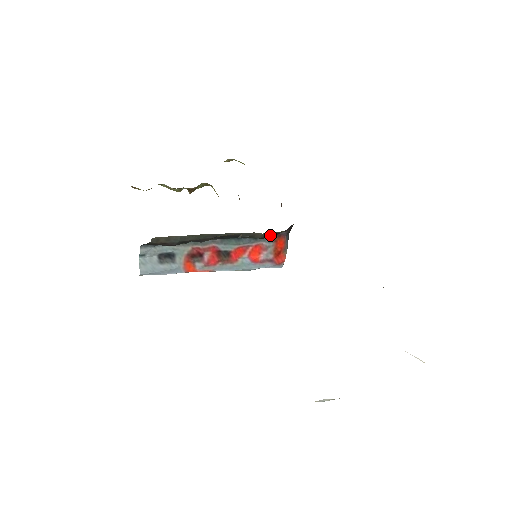
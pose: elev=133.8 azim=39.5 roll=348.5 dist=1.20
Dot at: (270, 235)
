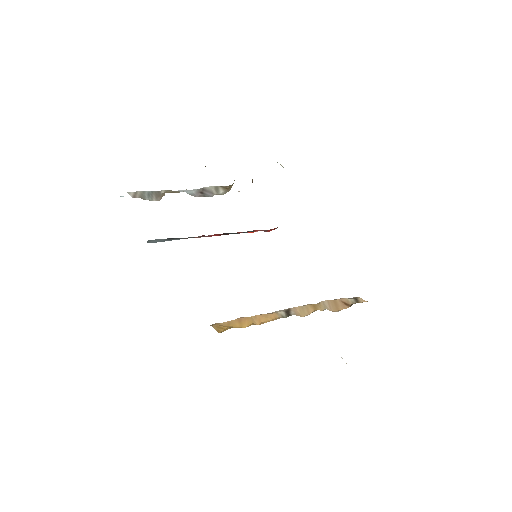
Dot at: occluded
